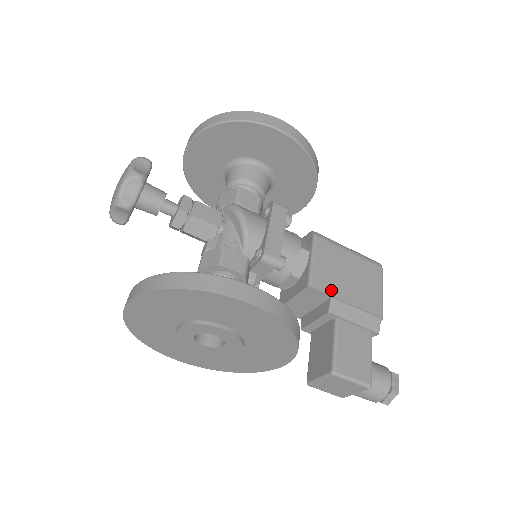
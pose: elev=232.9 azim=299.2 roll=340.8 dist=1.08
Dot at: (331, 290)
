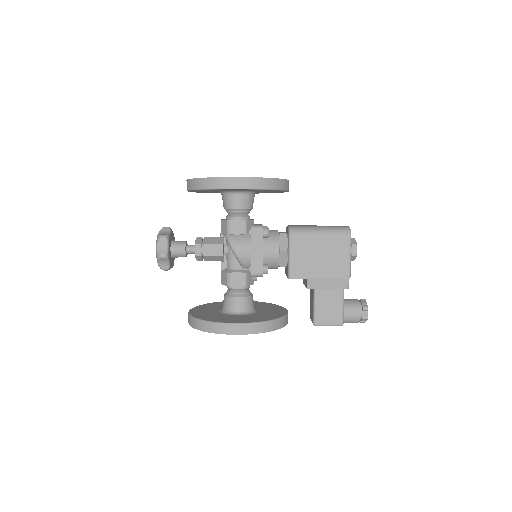
Dot at: (306, 275)
